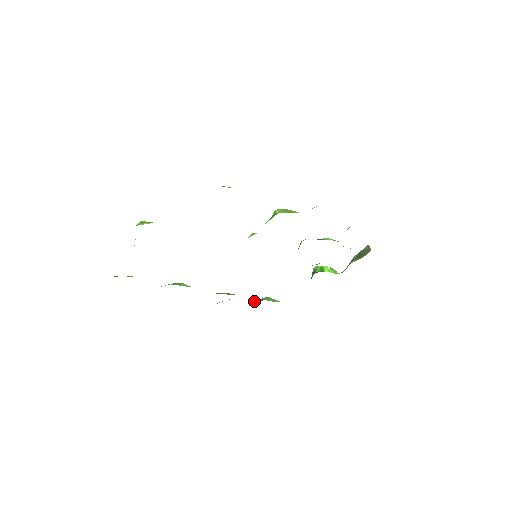
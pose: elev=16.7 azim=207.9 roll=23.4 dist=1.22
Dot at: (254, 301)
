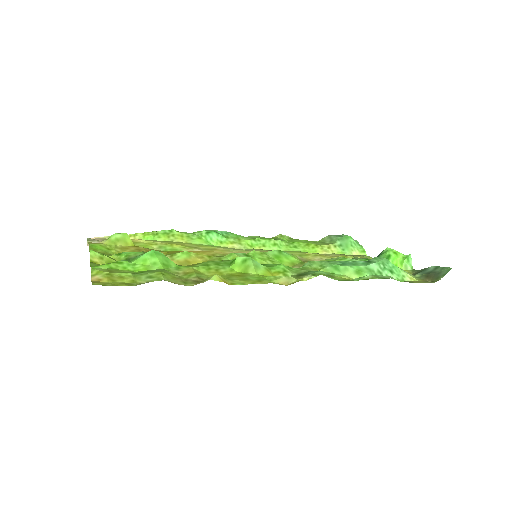
Dot at: (331, 236)
